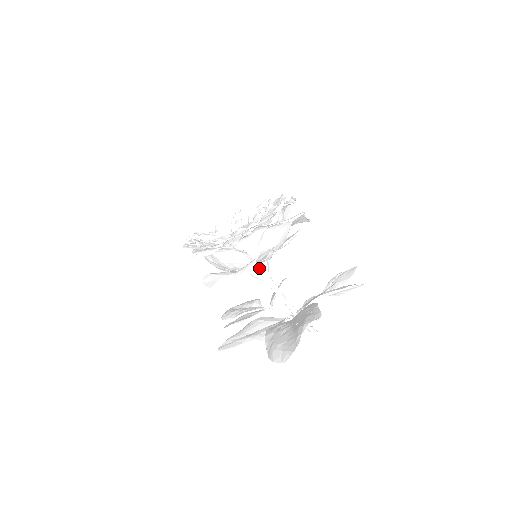
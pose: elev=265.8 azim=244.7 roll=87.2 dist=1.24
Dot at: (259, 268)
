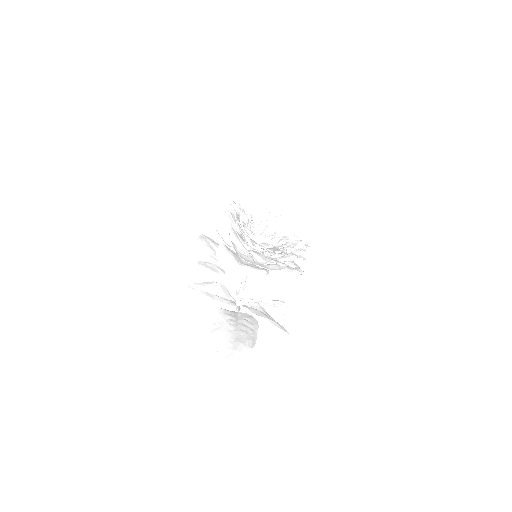
Dot at: occluded
